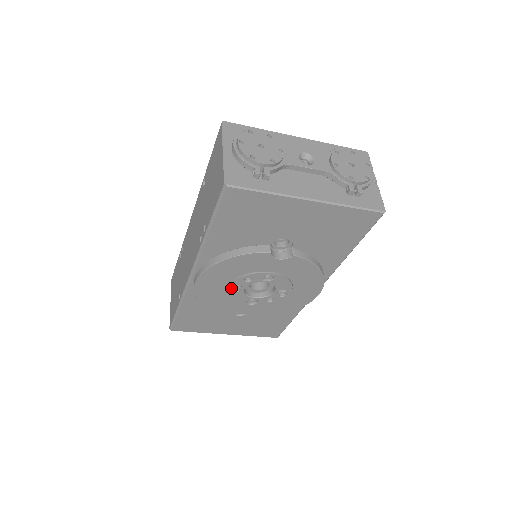
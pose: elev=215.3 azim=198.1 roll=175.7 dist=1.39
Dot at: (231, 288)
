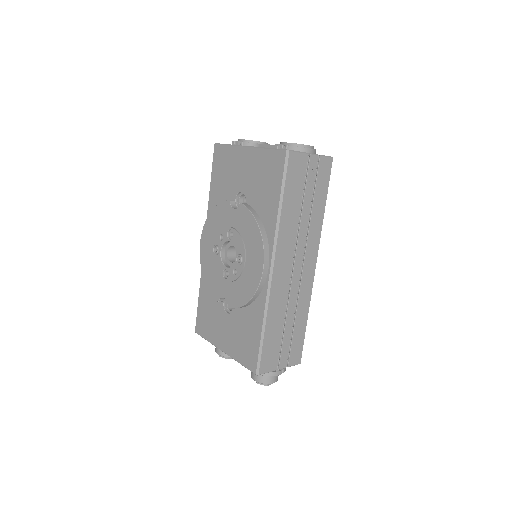
Dot at: (213, 247)
